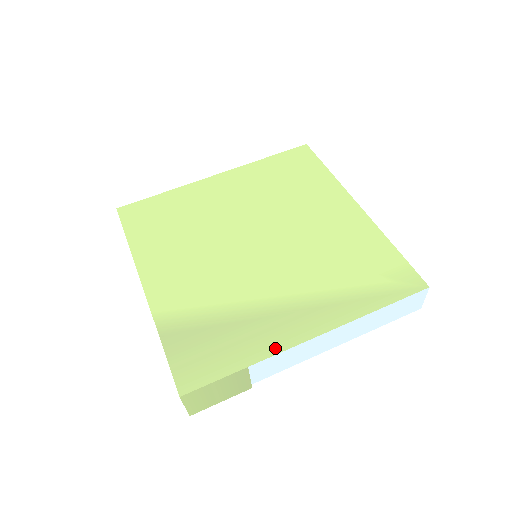
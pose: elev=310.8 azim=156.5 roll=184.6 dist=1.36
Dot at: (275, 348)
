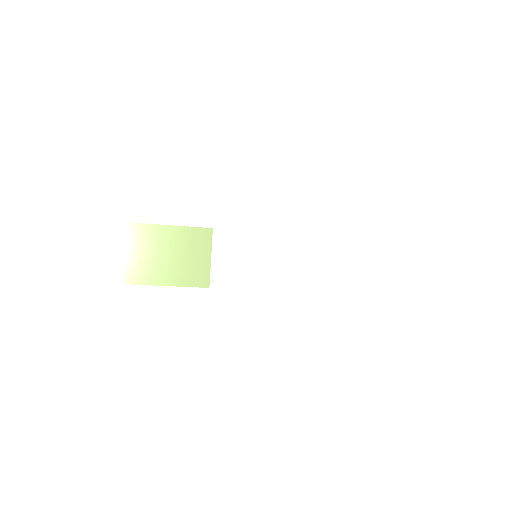
Dot at: (248, 231)
